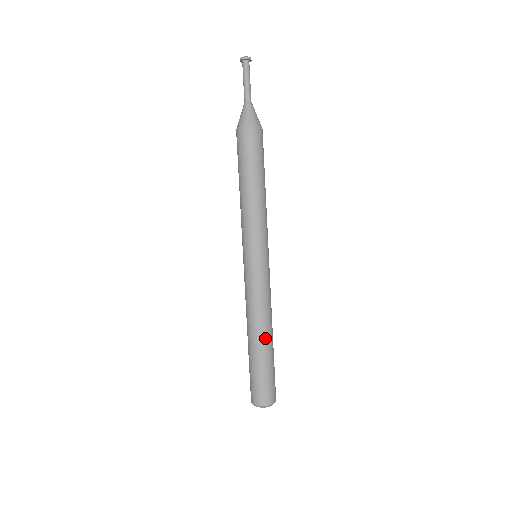
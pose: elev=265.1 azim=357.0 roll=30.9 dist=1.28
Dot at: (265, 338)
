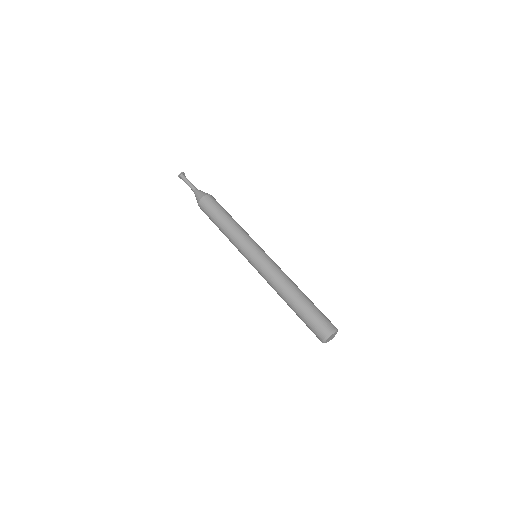
Dot at: (299, 290)
